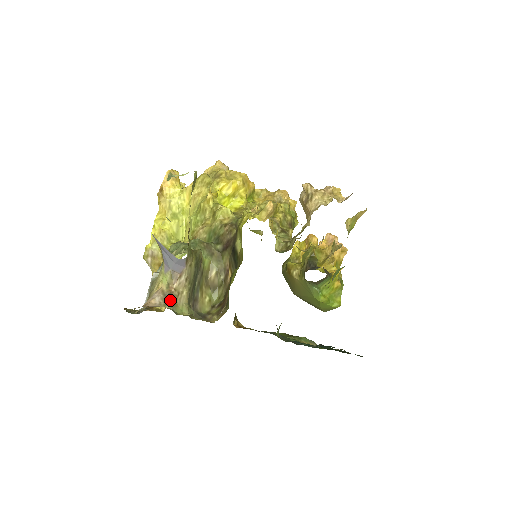
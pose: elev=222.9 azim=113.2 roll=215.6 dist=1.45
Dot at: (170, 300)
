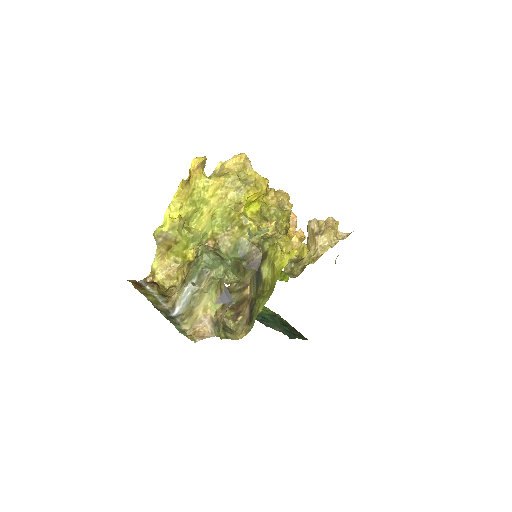
Dot at: (217, 326)
